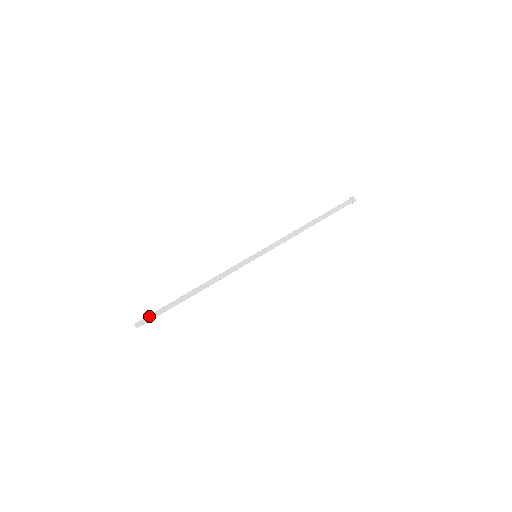
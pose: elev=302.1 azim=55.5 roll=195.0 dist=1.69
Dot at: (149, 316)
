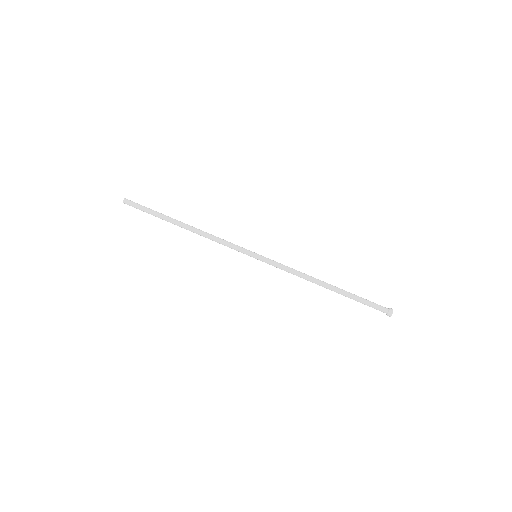
Dot at: (139, 204)
